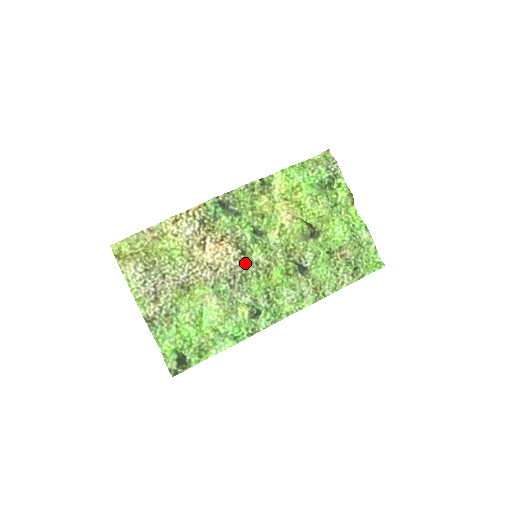
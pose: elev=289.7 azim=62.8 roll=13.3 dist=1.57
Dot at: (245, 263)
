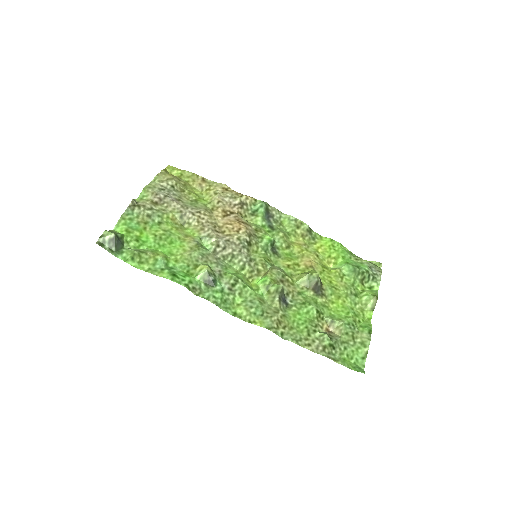
Dot at: (243, 249)
